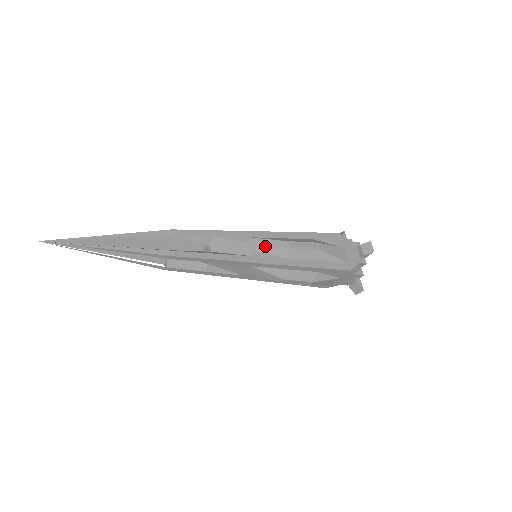
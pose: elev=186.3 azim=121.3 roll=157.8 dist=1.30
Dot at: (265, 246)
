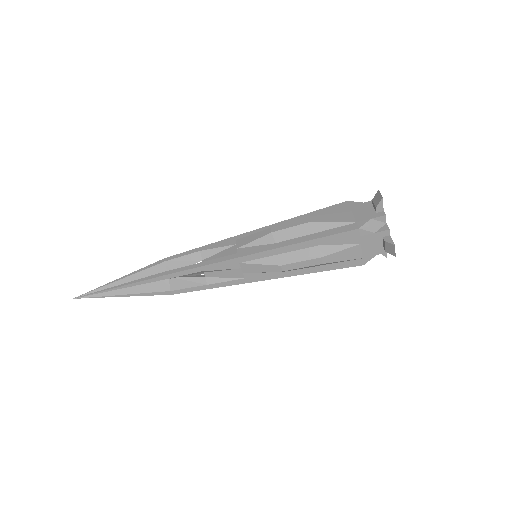
Dot at: (249, 240)
